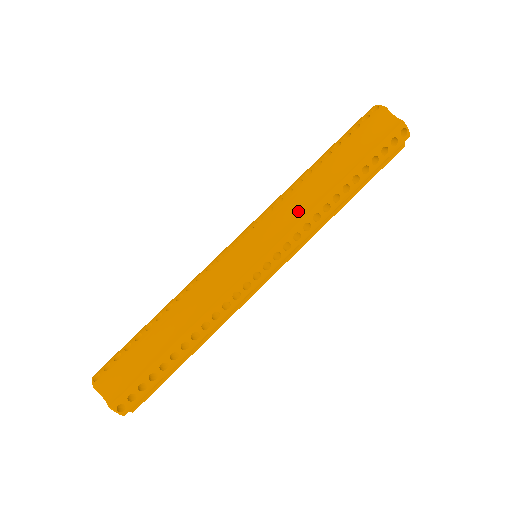
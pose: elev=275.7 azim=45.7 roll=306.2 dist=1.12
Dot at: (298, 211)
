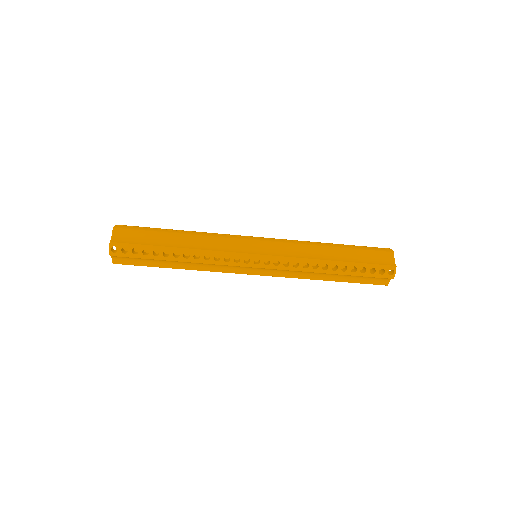
Dot at: (296, 274)
